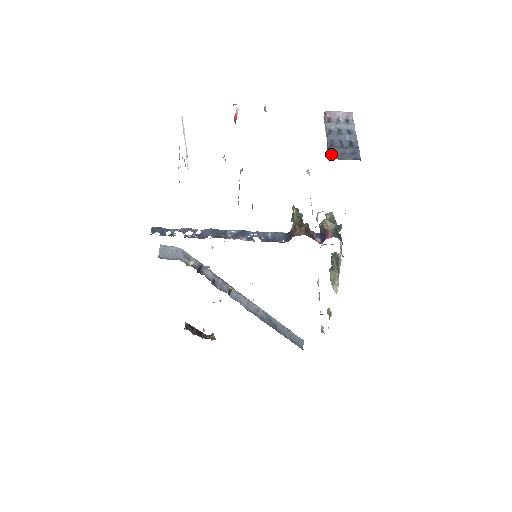
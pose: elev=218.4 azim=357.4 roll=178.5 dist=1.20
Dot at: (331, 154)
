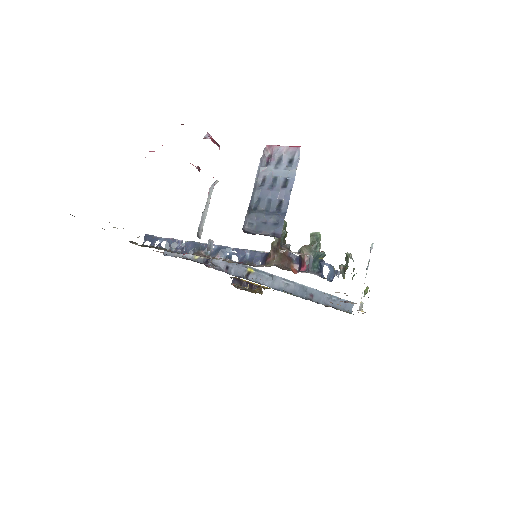
Dot at: (249, 224)
